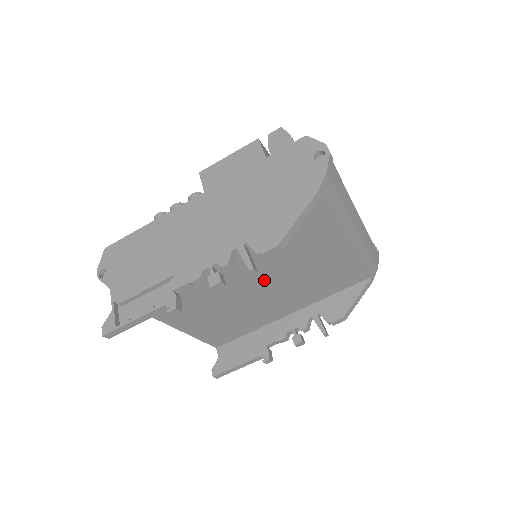
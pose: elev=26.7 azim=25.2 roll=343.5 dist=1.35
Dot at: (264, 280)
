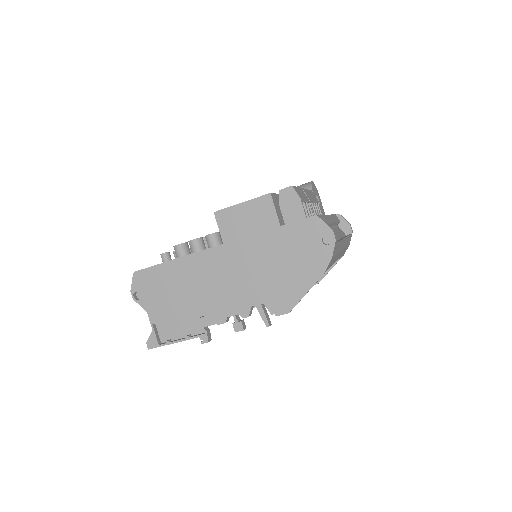
Dot at: occluded
